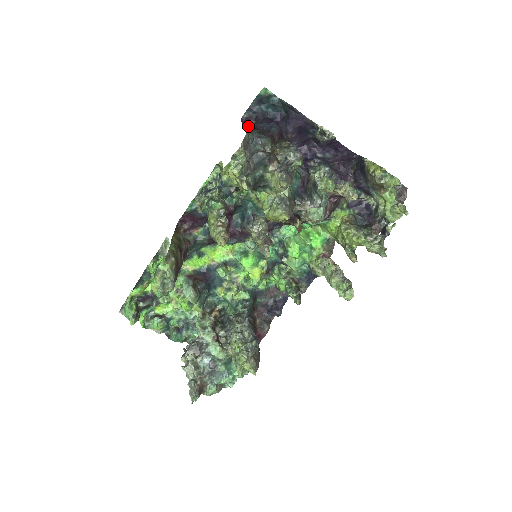
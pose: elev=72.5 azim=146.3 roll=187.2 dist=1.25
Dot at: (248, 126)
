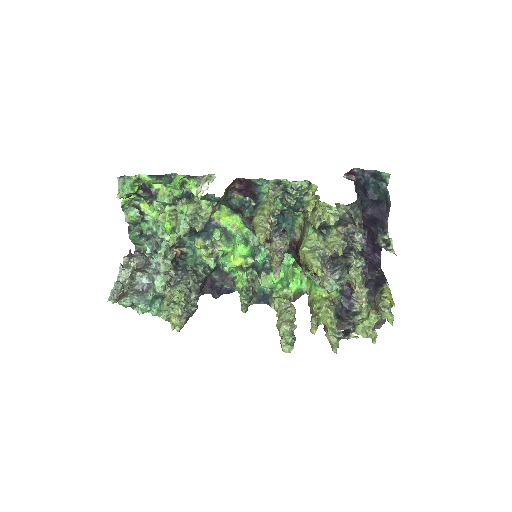
Dot at: occluded
